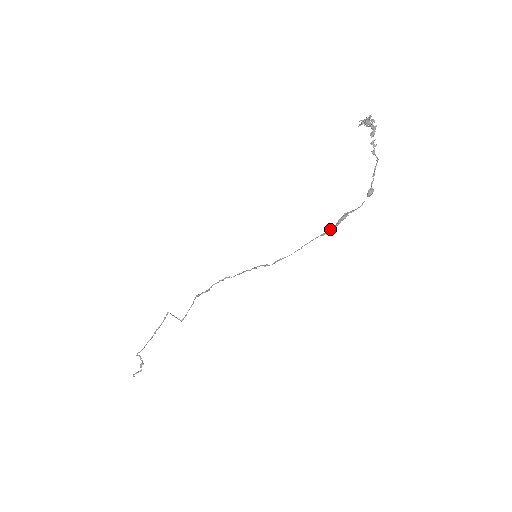
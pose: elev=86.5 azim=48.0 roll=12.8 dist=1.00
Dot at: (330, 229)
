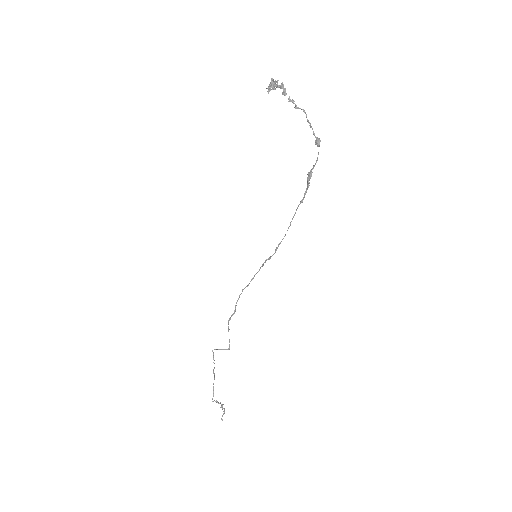
Dot at: (304, 193)
